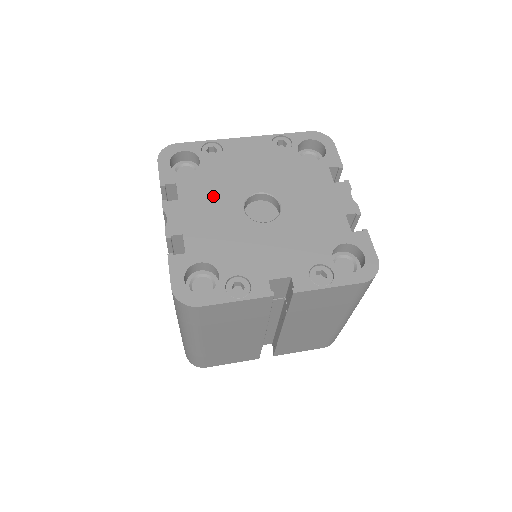
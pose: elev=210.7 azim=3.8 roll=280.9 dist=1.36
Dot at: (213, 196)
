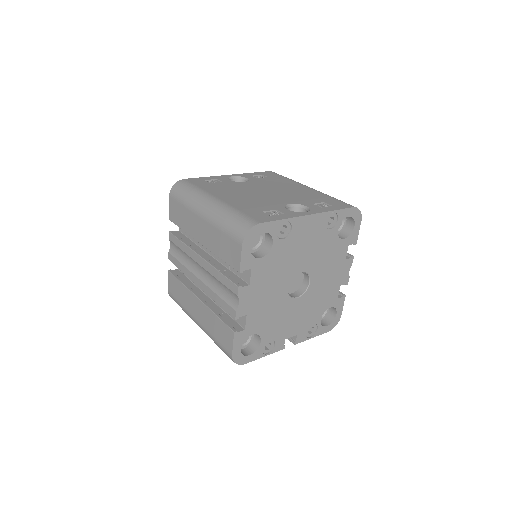
Dot at: (273, 279)
